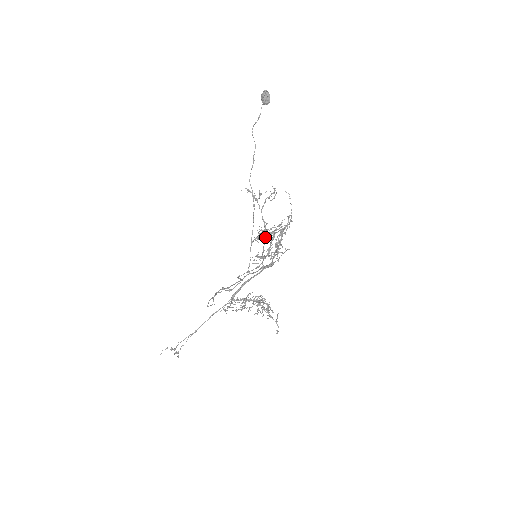
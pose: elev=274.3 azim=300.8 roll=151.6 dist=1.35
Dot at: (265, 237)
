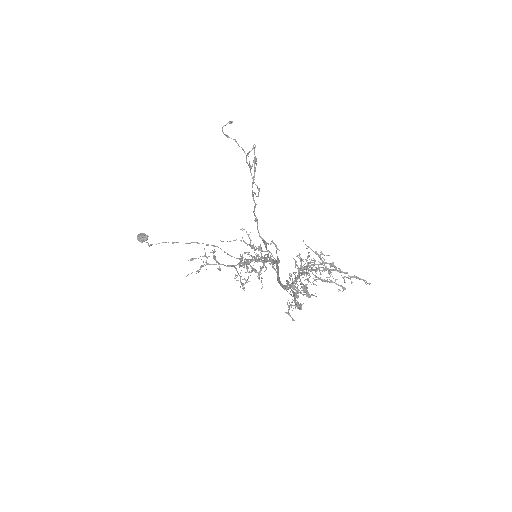
Dot at: (229, 122)
